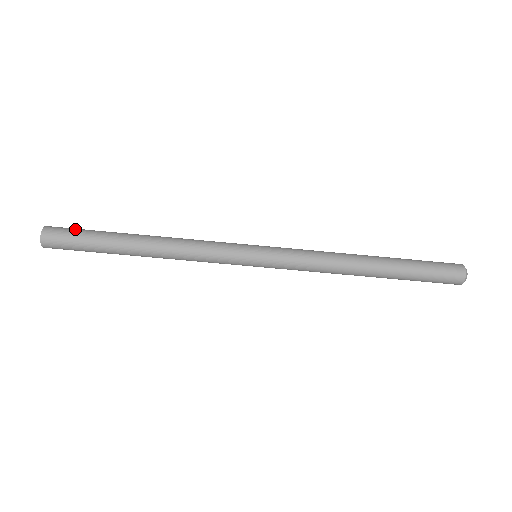
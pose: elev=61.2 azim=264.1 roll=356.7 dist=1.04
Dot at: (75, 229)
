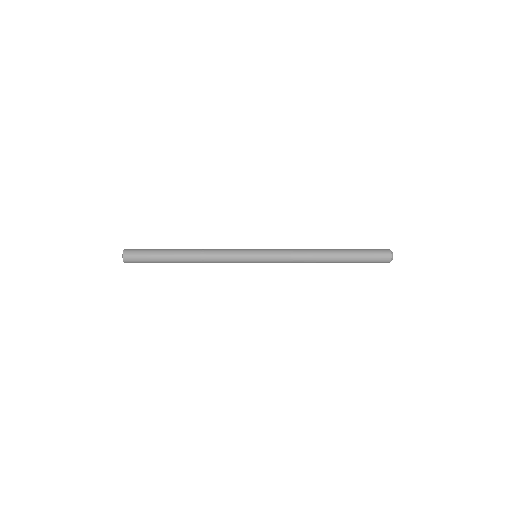
Dot at: (142, 252)
